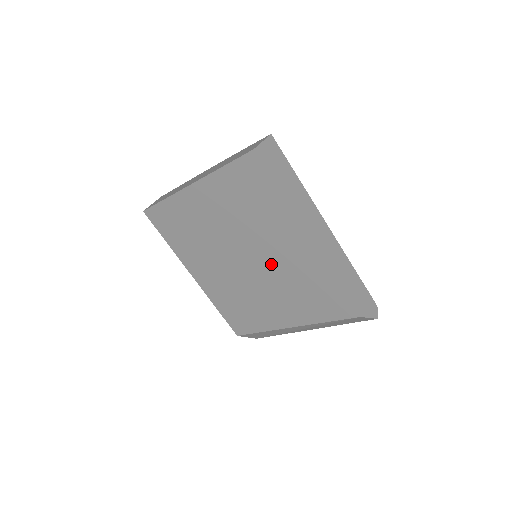
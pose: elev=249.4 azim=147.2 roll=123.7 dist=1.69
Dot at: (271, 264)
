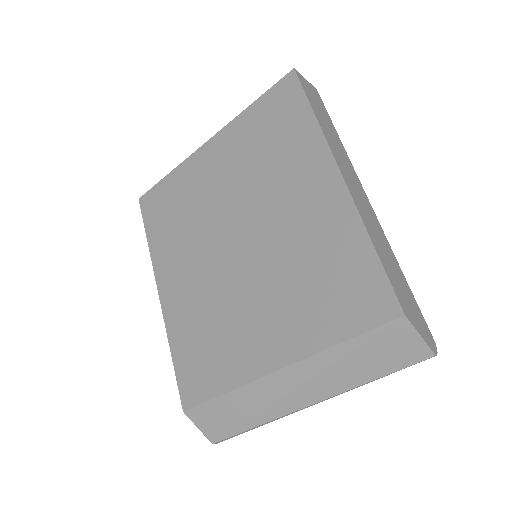
Dot at: (275, 238)
